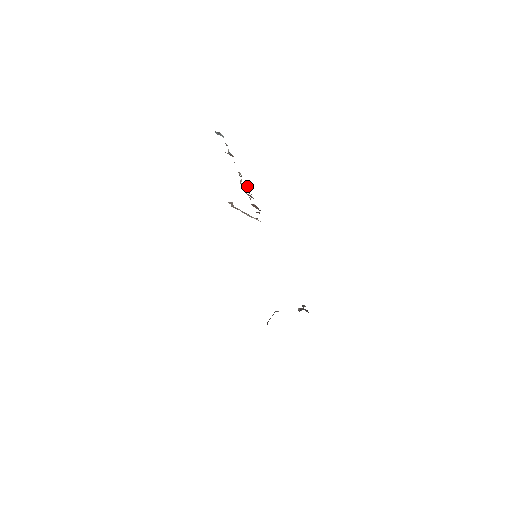
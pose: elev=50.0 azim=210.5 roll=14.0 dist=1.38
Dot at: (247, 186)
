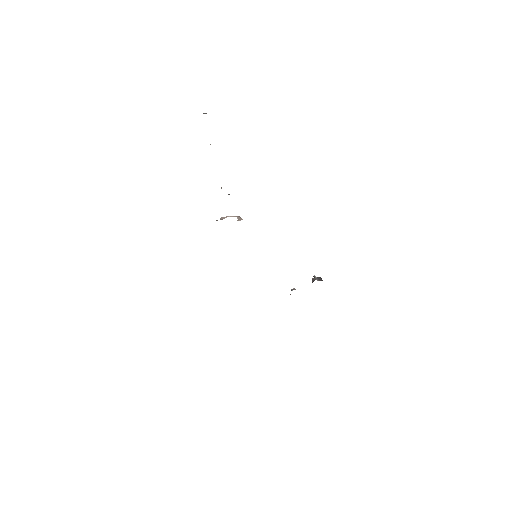
Dot at: (228, 194)
